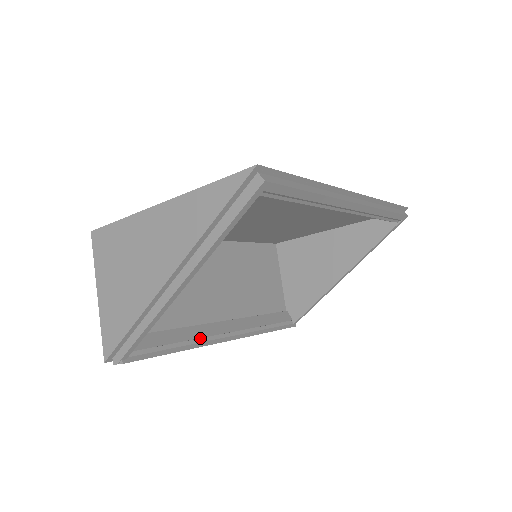
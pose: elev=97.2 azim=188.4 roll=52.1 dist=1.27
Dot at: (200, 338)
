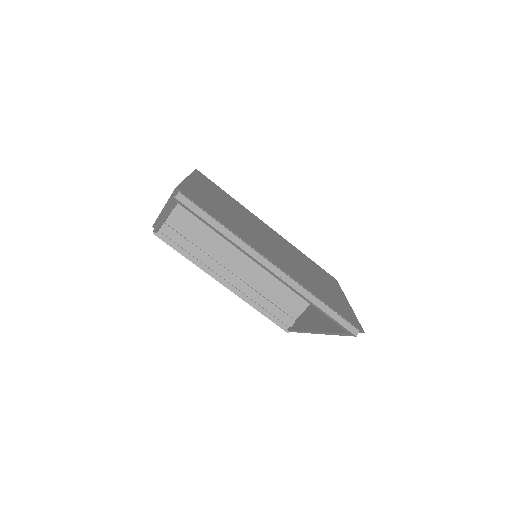
Dot at: (206, 265)
